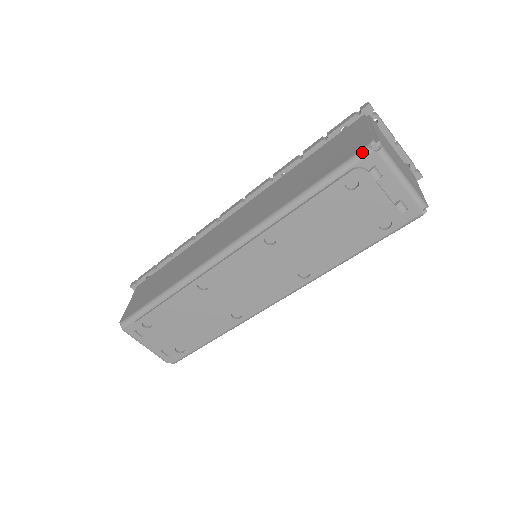
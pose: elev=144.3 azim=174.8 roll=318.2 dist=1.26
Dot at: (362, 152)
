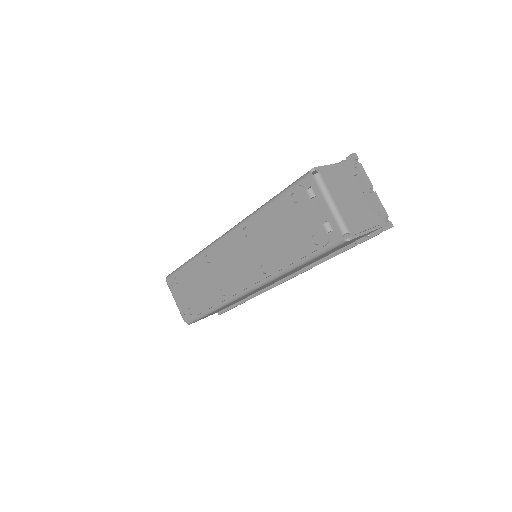
Dot at: (305, 174)
